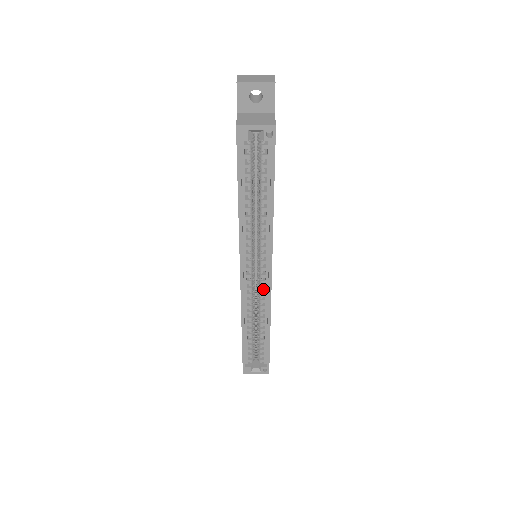
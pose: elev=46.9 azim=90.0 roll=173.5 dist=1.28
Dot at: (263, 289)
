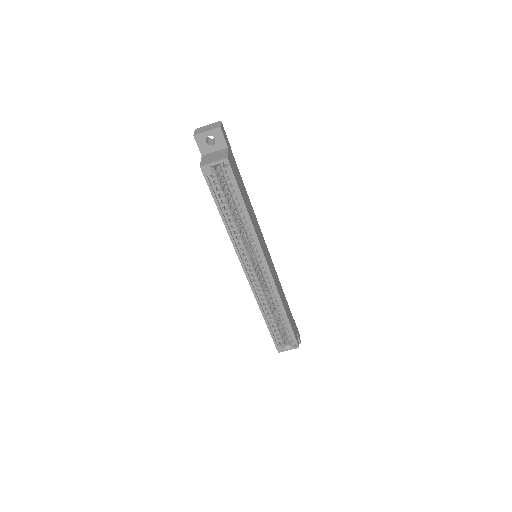
Dot at: (267, 280)
